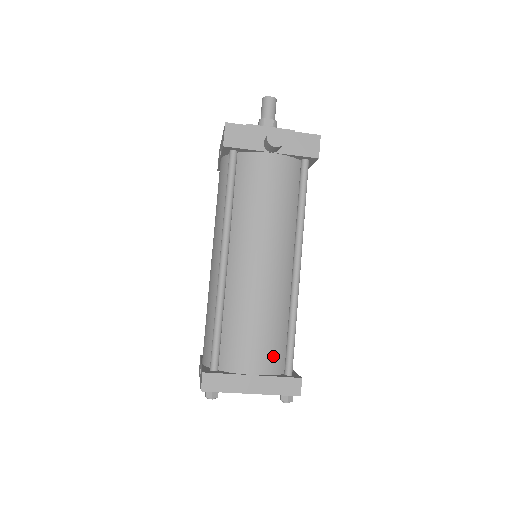
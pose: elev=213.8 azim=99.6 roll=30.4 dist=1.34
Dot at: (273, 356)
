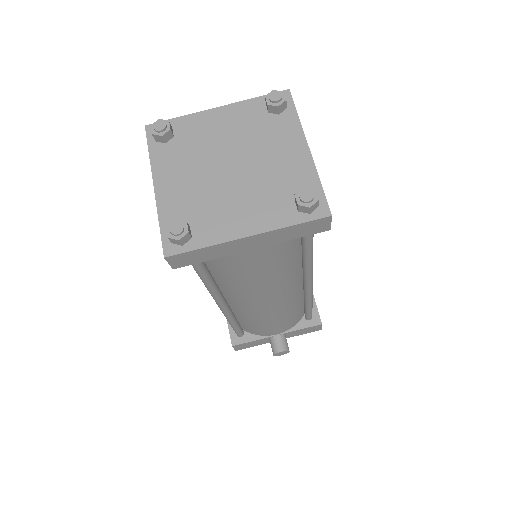
Dot at: occluded
